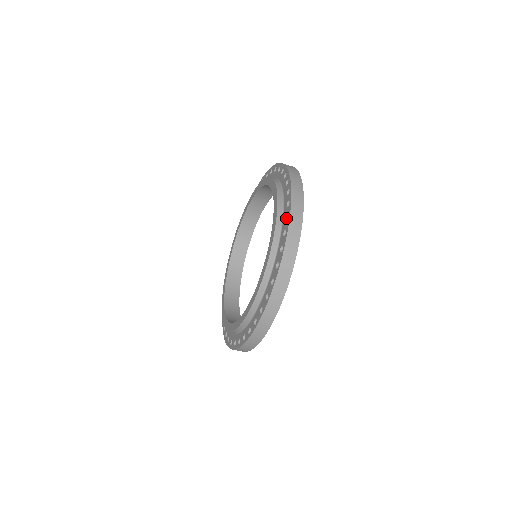
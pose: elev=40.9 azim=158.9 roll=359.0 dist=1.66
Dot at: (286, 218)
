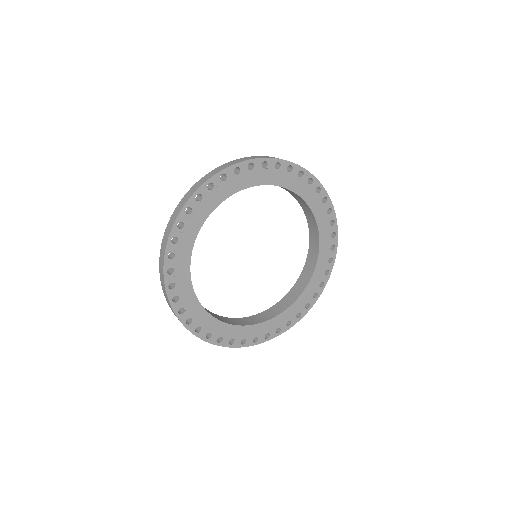
Dot at: occluded
